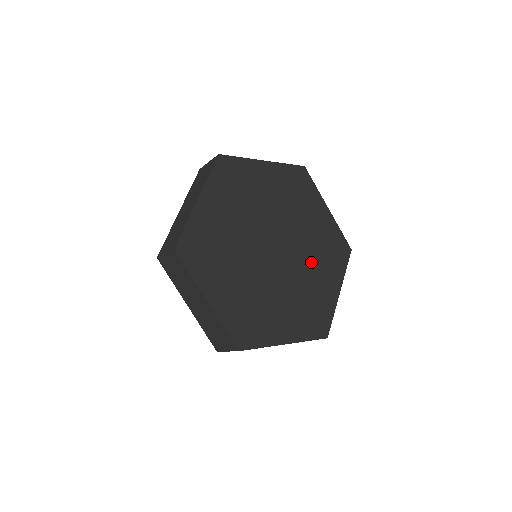
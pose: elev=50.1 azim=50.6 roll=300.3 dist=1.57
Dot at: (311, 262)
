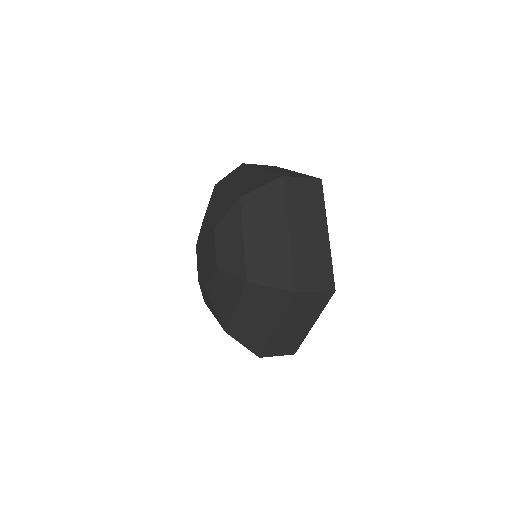
Dot at: occluded
